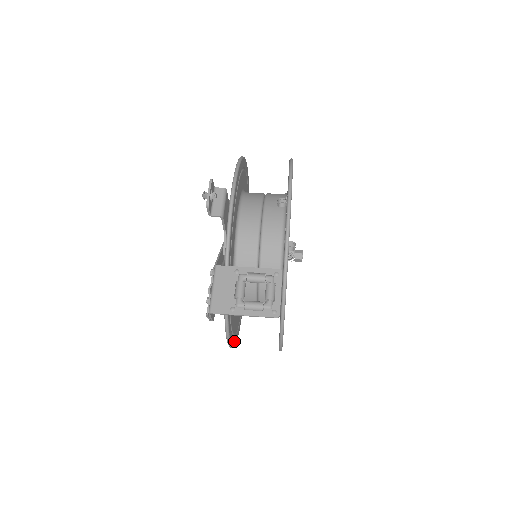
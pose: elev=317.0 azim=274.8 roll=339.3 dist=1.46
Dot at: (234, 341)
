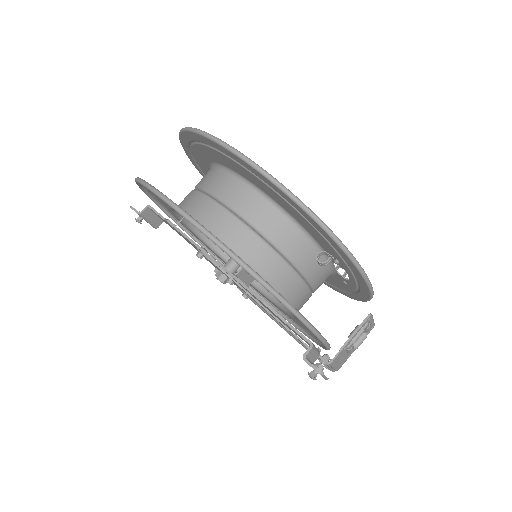
Dot at: occluded
